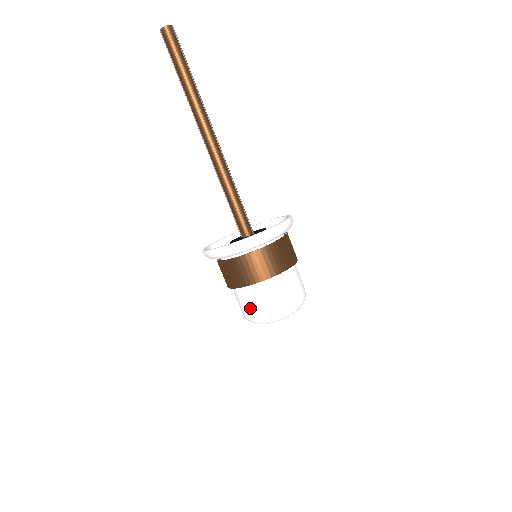
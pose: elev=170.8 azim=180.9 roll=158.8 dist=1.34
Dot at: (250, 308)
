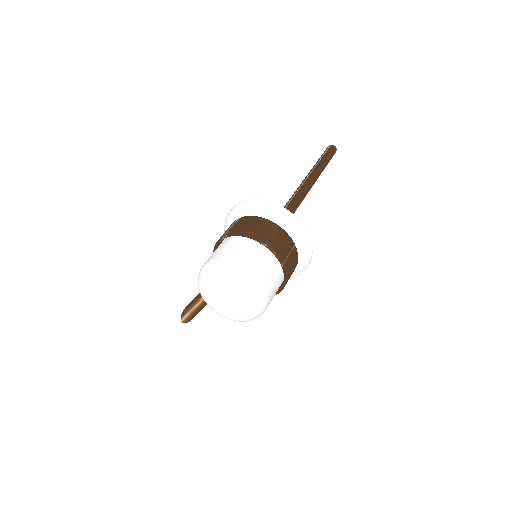
Dot at: (238, 255)
